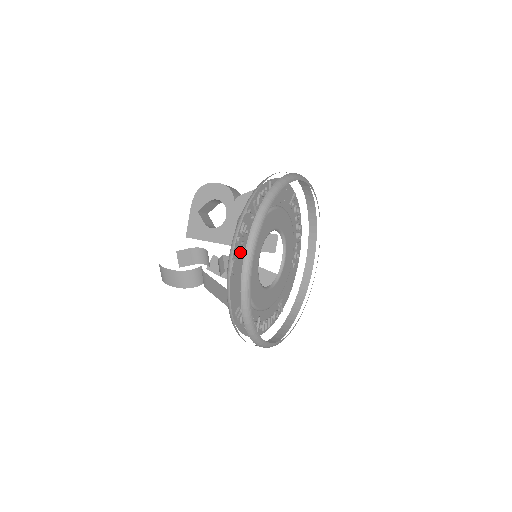
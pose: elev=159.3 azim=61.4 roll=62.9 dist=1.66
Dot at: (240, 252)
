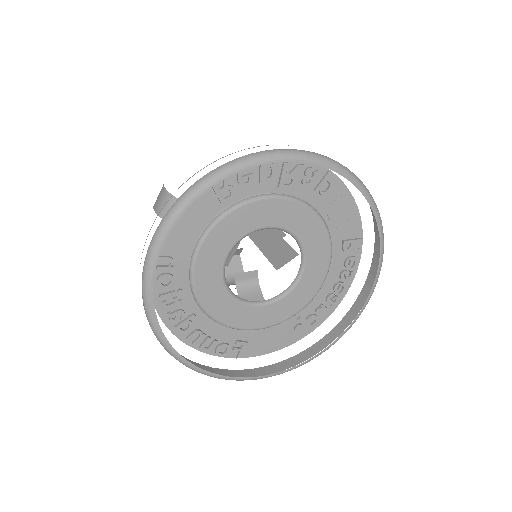
Dot at: (221, 195)
